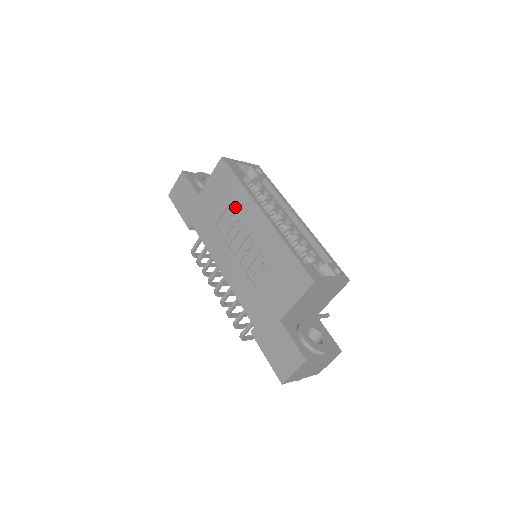
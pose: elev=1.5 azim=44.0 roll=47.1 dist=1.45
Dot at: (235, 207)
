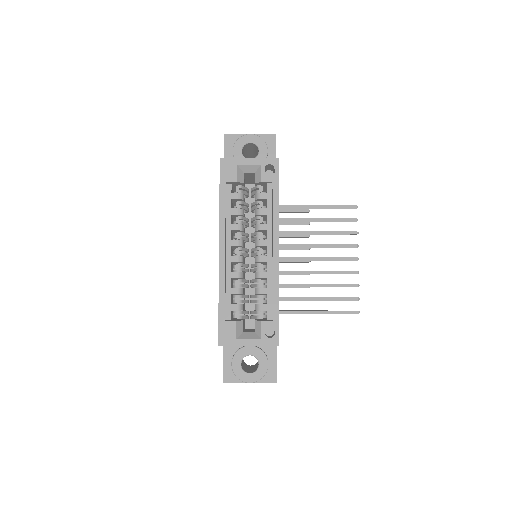
Dot at: occluded
